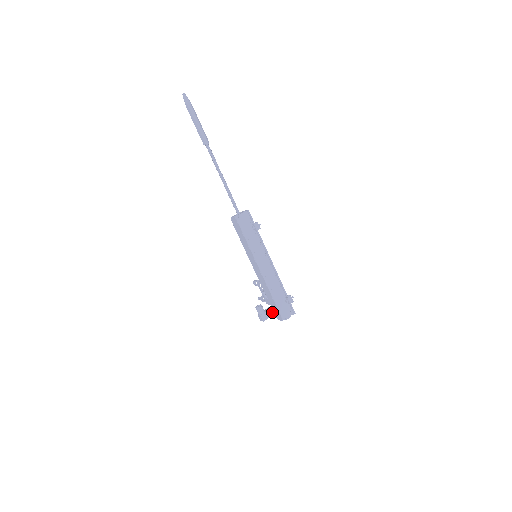
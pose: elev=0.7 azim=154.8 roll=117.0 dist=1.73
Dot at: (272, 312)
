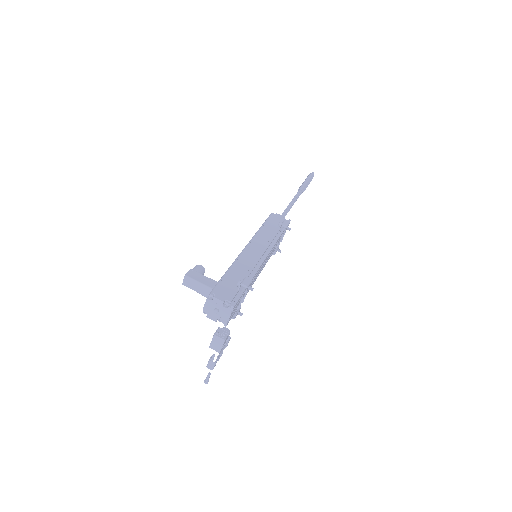
Dot at: (207, 281)
